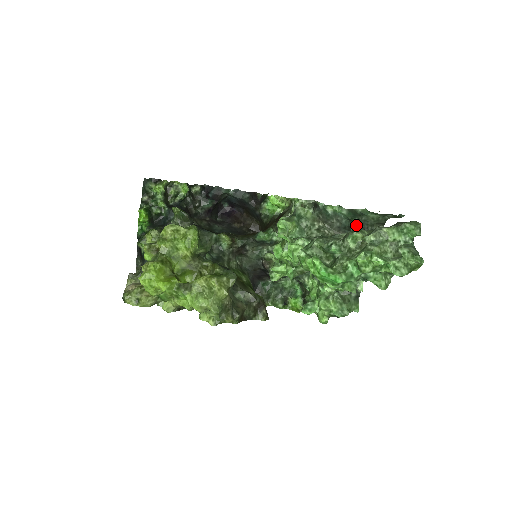
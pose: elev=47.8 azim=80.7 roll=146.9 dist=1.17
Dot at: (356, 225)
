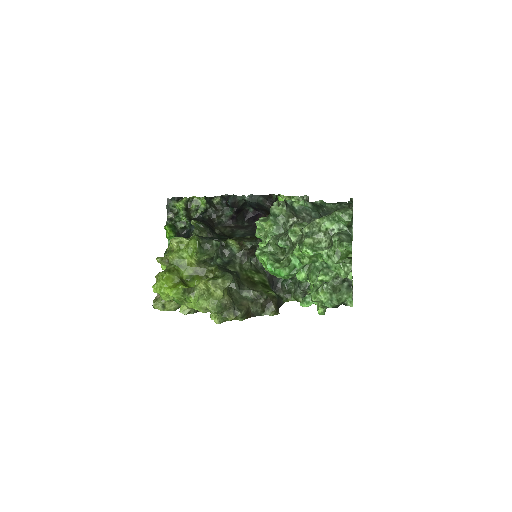
Dot at: occluded
